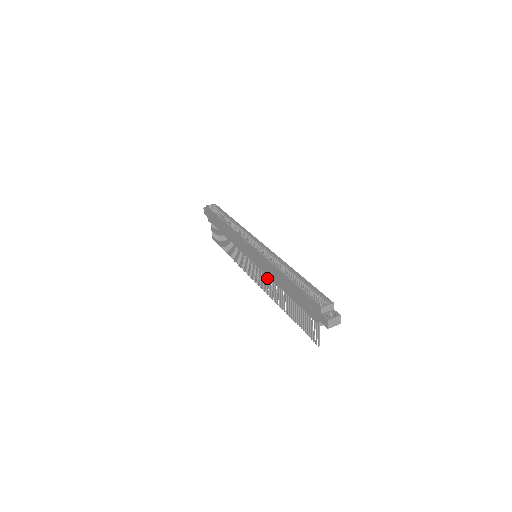
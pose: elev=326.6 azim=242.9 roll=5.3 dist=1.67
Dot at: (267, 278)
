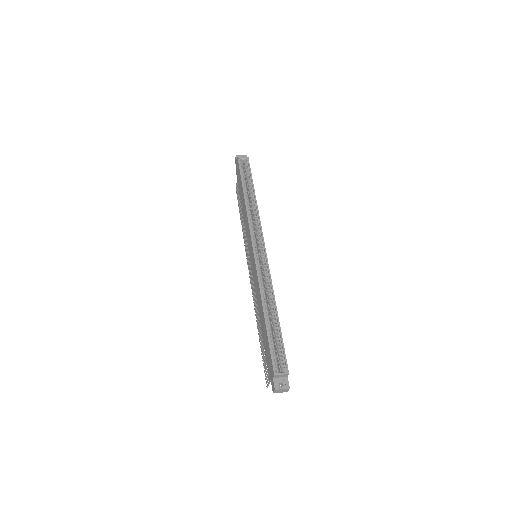
Dot at: occluded
